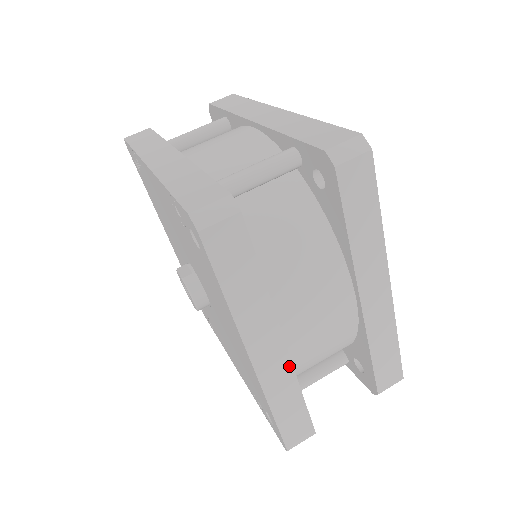
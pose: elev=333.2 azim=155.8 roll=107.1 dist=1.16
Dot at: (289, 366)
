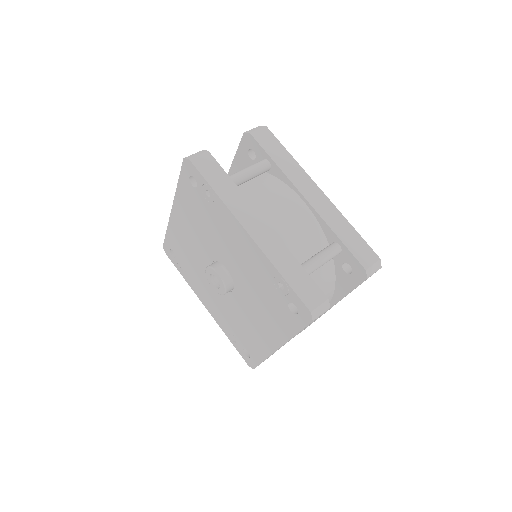
Dot at: occluded
